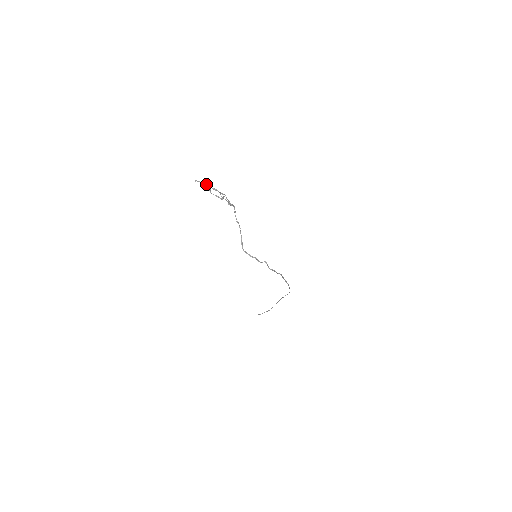
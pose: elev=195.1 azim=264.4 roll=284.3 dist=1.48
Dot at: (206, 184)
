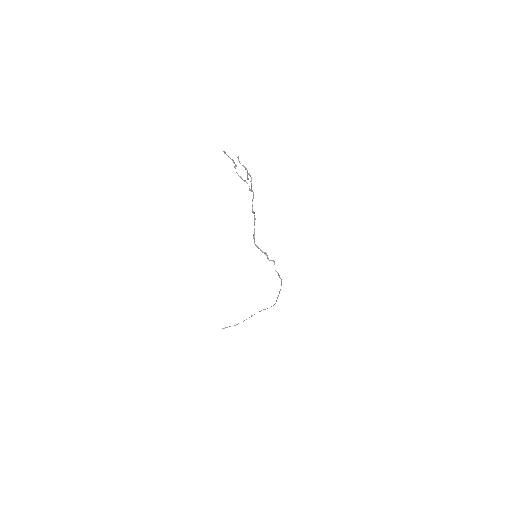
Dot at: (233, 160)
